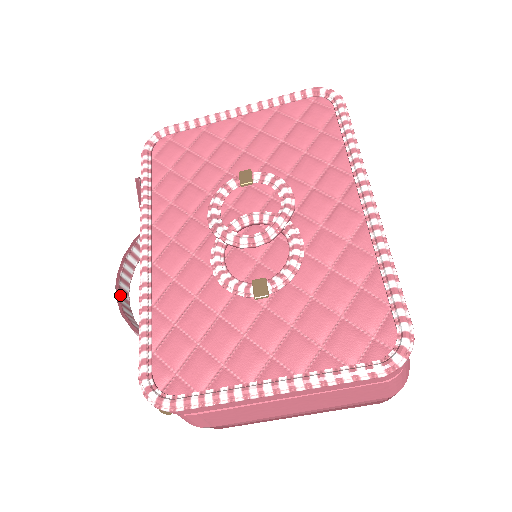
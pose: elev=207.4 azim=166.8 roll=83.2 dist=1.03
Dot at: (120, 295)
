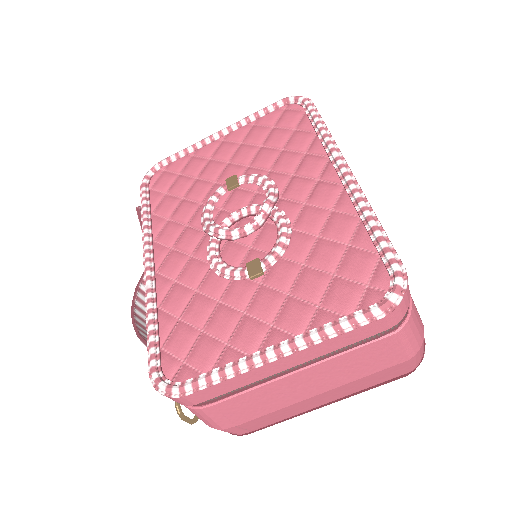
Dot at: (136, 321)
